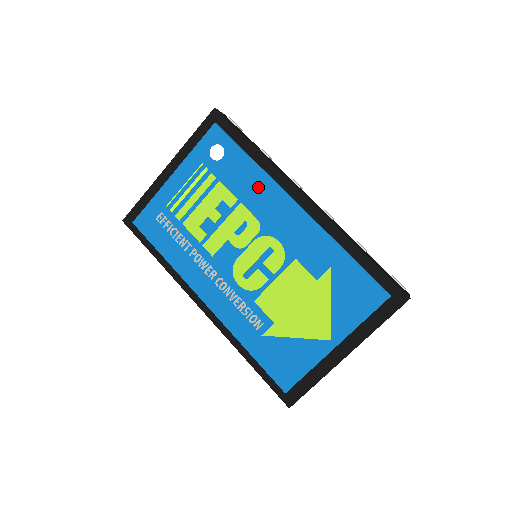
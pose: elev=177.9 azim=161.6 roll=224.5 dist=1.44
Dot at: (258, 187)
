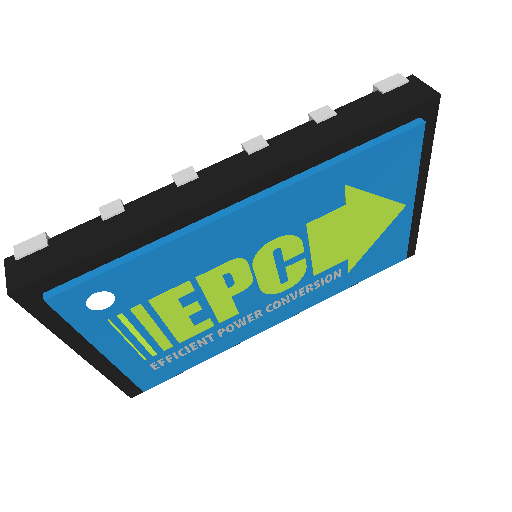
Dot at: (188, 254)
